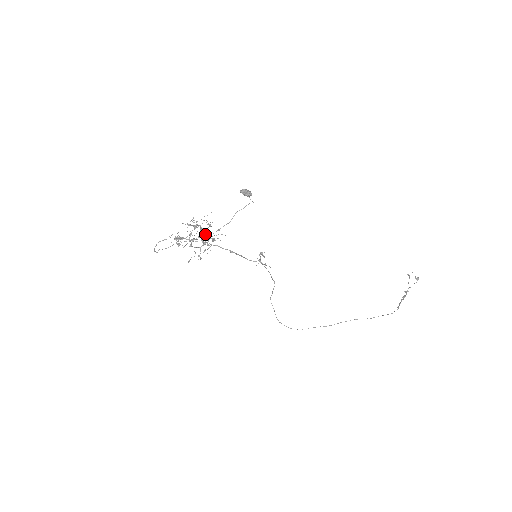
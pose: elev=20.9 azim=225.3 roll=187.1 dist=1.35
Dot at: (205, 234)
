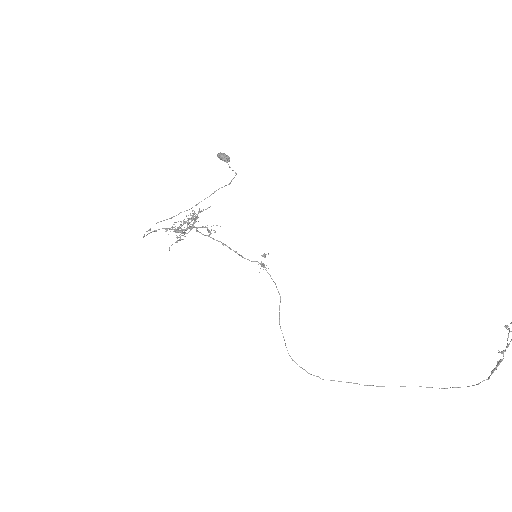
Dot at: (195, 220)
